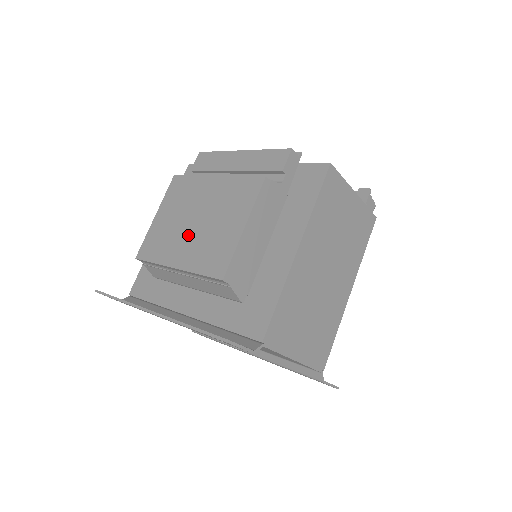
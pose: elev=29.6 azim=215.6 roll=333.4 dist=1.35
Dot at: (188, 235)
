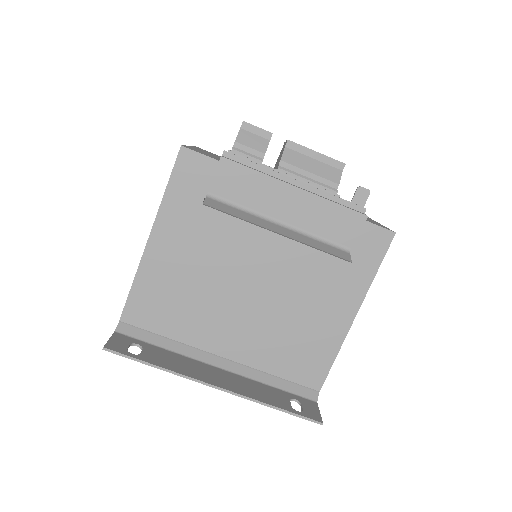
Dot at: (249, 305)
